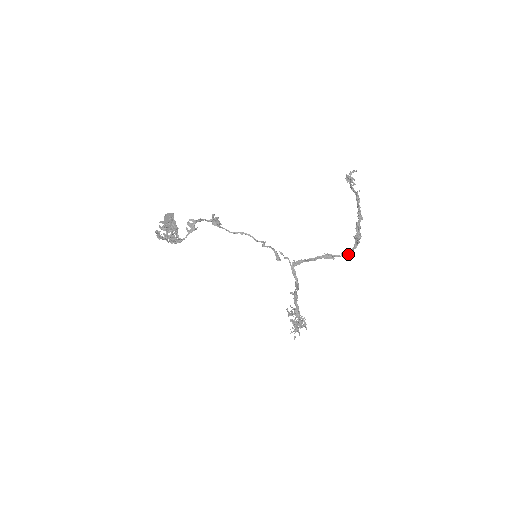
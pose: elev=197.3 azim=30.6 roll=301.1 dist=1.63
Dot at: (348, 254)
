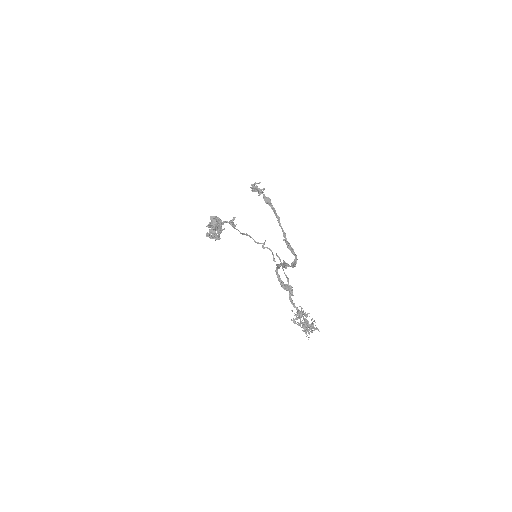
Dot at: (294, 265)
